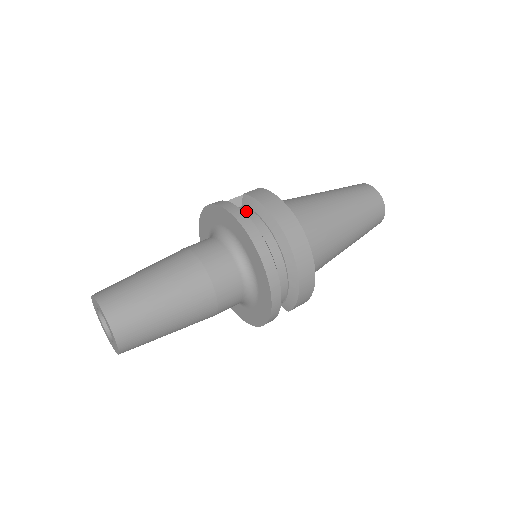
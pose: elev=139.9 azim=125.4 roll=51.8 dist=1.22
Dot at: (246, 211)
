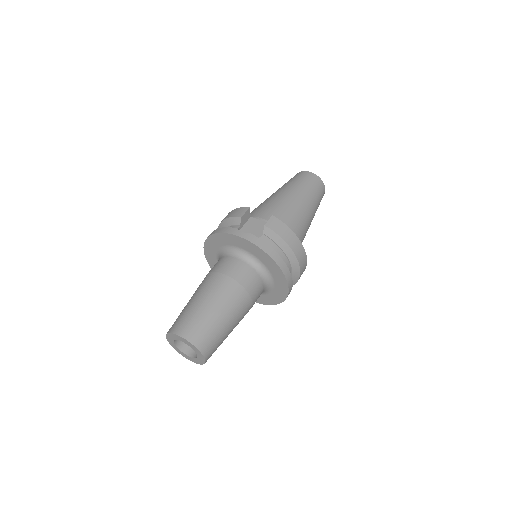
Dot at: (270, 243)
